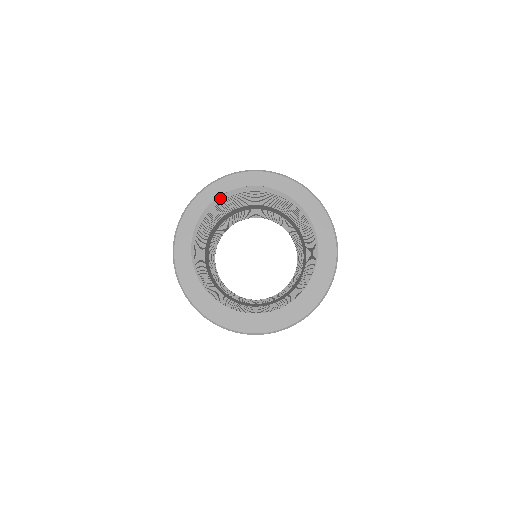
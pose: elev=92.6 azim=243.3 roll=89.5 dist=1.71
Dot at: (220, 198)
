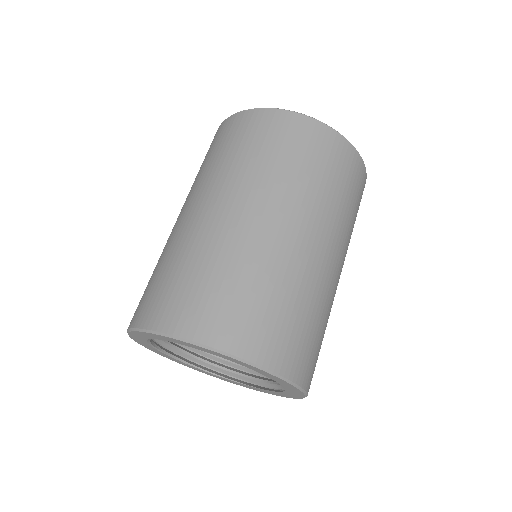
Dot at: occluded
